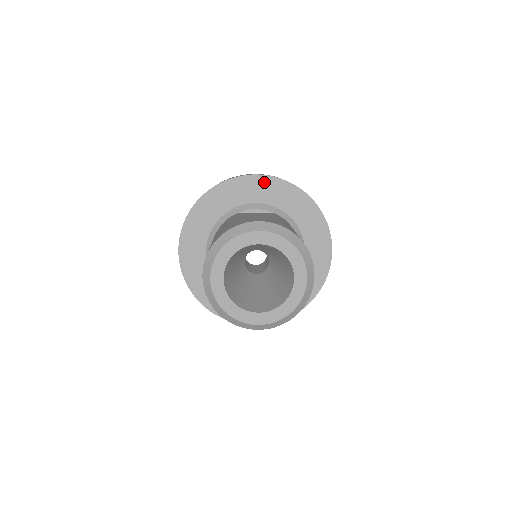
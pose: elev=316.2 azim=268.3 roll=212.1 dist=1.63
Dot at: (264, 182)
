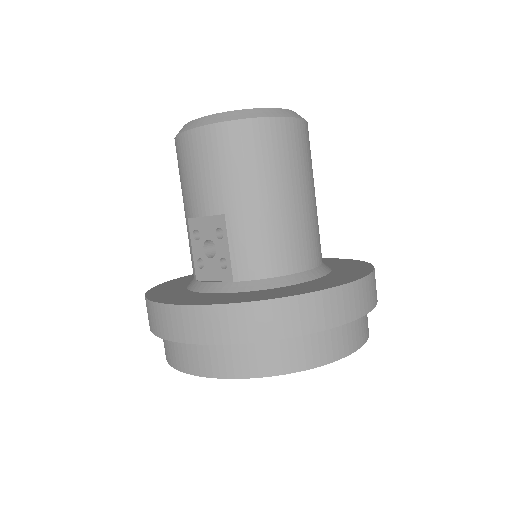
Dot at: (328, 260)
